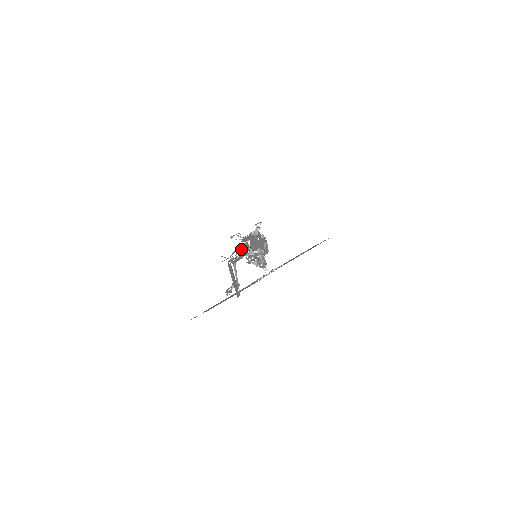
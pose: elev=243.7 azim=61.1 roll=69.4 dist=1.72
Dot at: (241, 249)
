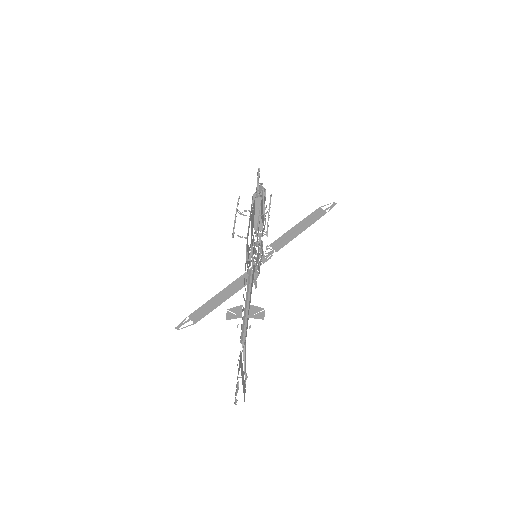
Dot at: (250, 299)
